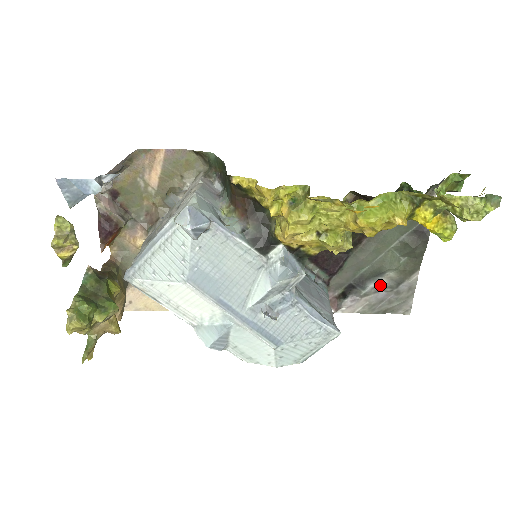
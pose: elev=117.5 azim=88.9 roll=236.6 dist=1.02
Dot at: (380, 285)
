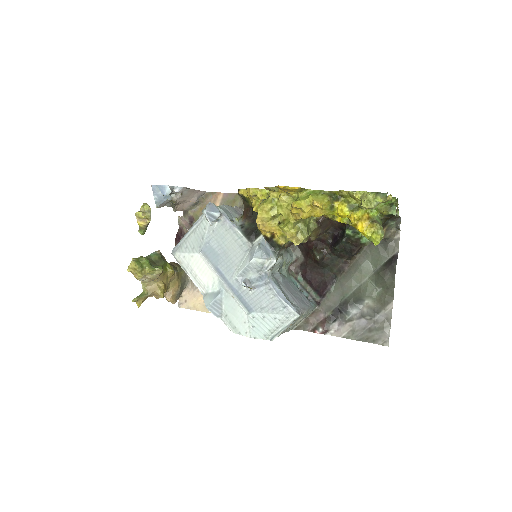
Dot at: (361, 312)
